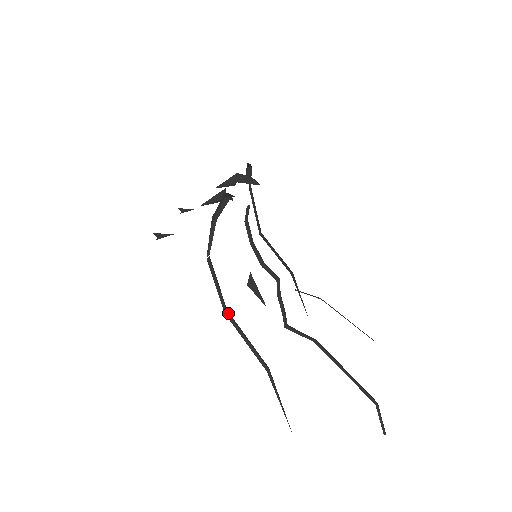
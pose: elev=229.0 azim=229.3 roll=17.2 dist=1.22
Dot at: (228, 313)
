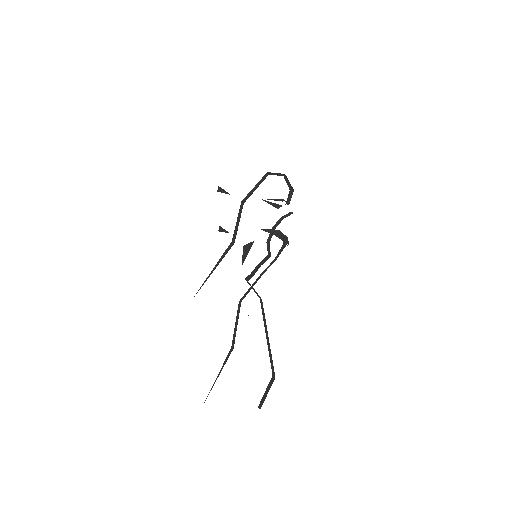
Dot at: occluded
